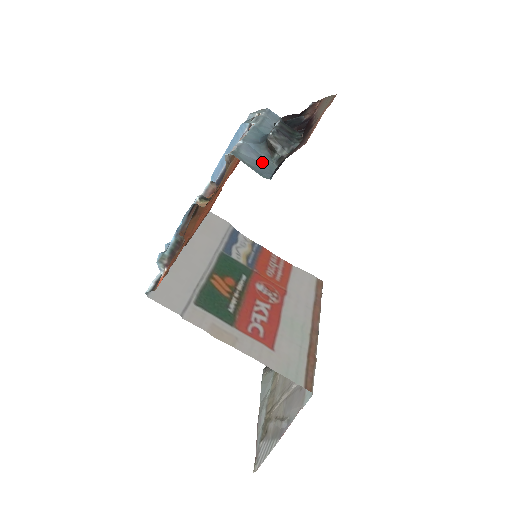
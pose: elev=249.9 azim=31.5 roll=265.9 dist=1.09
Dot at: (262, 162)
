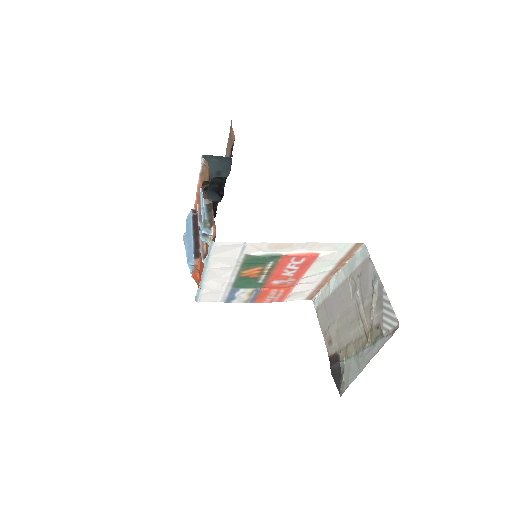
Dot at: (220, 171)
